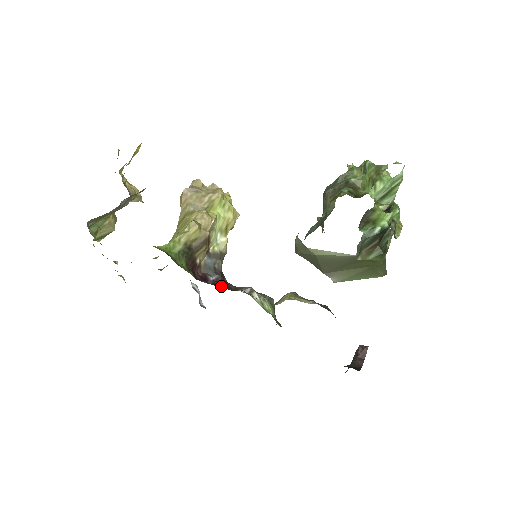
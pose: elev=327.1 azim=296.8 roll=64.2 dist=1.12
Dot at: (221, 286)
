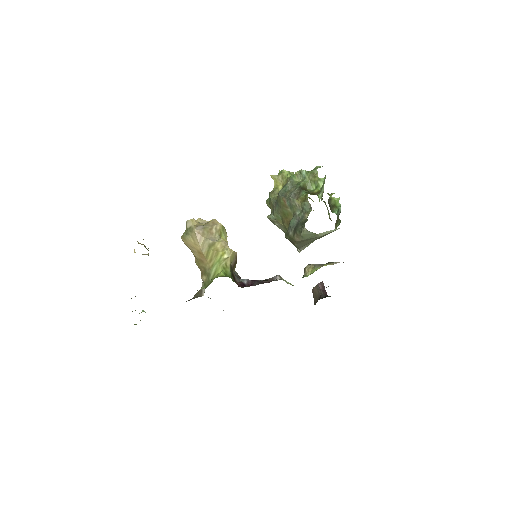
Dot at: occluded
